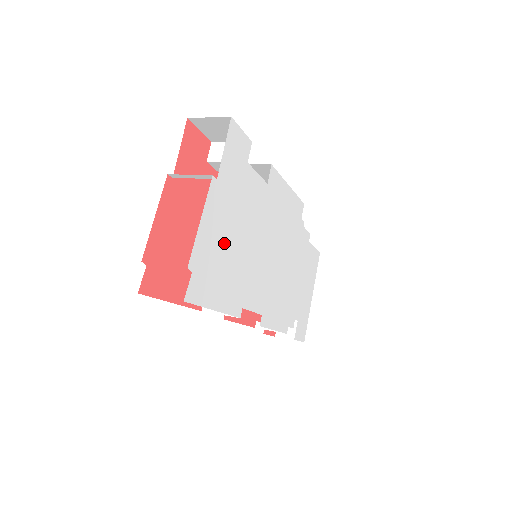
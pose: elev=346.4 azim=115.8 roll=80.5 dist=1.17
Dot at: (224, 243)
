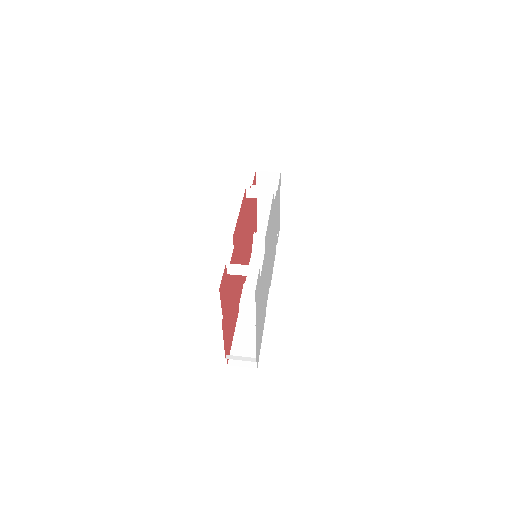
Dot at: (260, 321)
